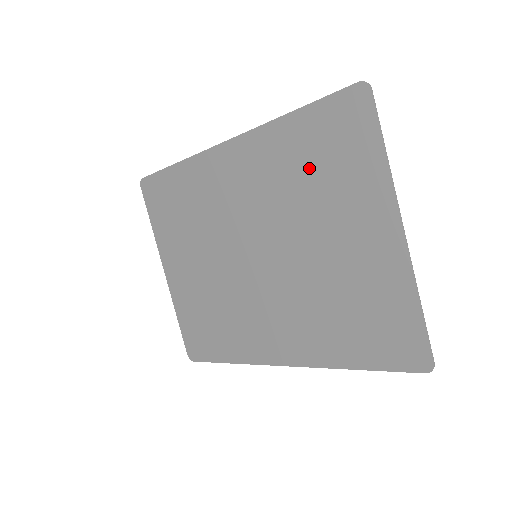
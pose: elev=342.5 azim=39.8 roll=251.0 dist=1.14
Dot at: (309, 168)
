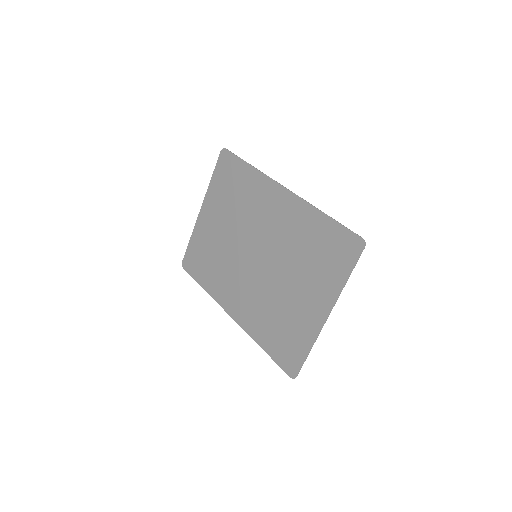
Dot at: (312, 247)
